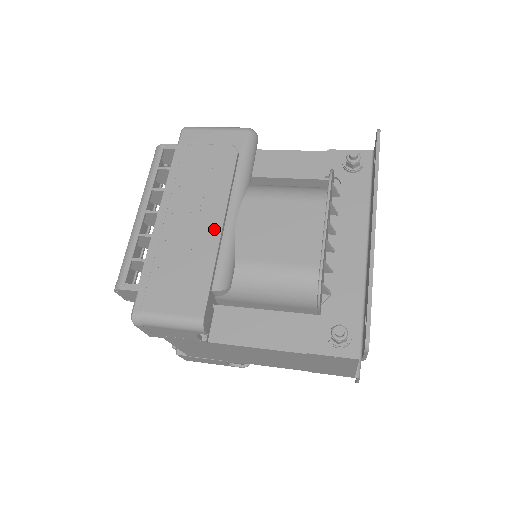
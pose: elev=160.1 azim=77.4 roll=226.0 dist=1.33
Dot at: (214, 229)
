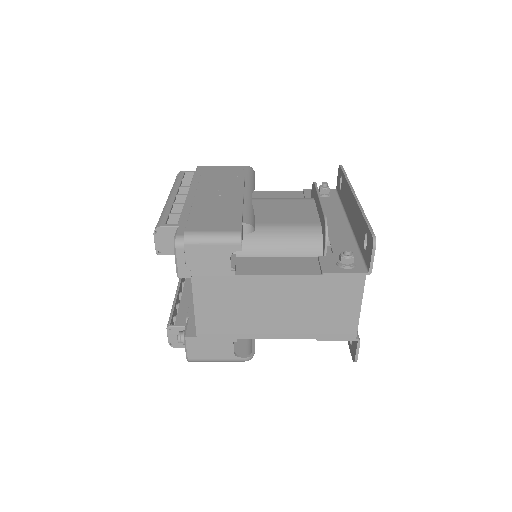
Dot at: (237, 197)
